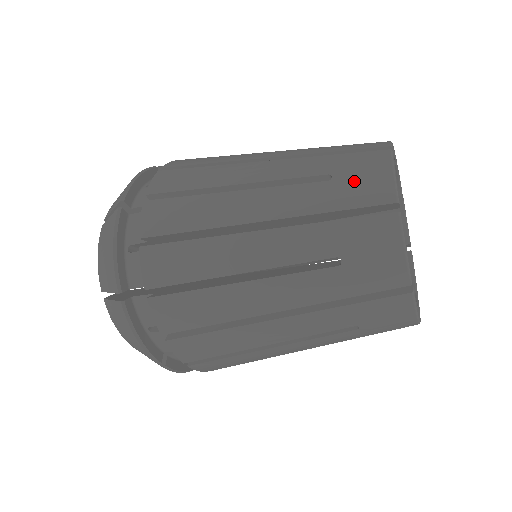
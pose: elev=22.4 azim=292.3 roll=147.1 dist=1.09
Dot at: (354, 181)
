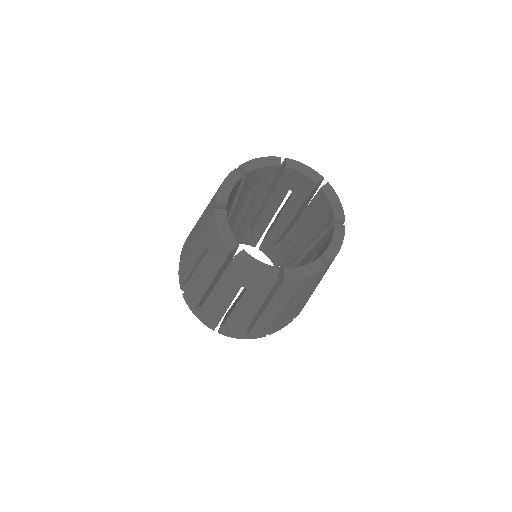
Dot at: (213, 197)
